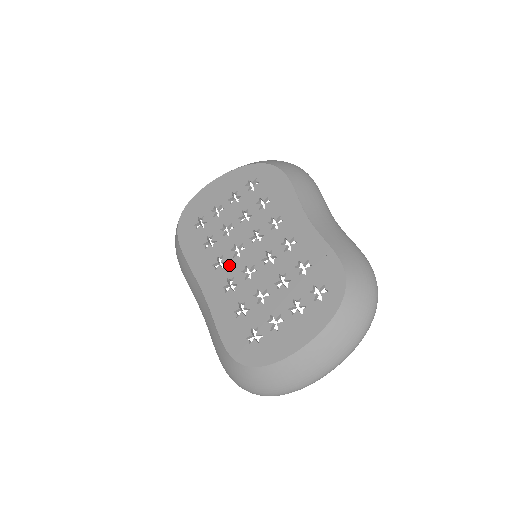
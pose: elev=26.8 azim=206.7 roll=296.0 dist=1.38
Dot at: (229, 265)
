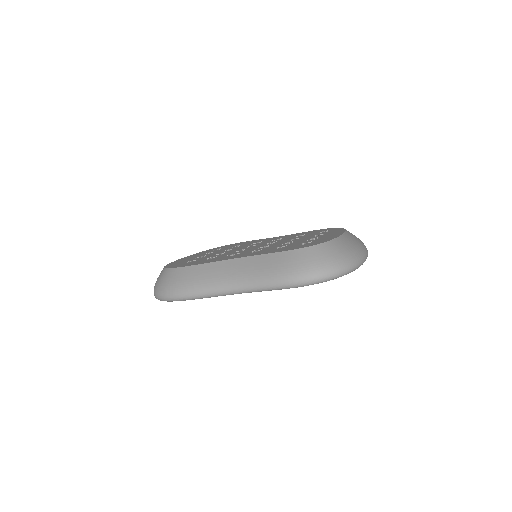
Dot at: (244, 252)
